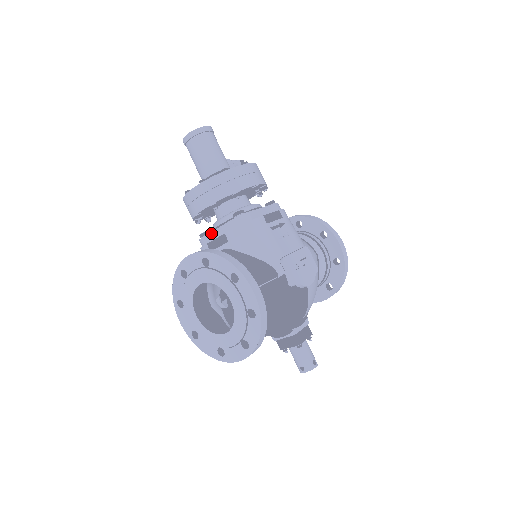
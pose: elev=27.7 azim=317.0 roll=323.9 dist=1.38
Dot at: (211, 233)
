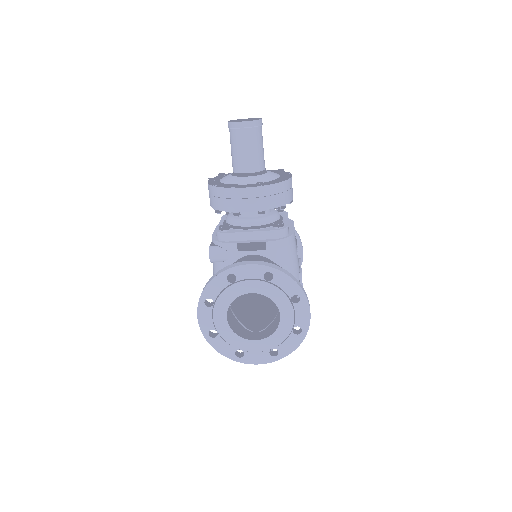
Dot at: (243, 233)
